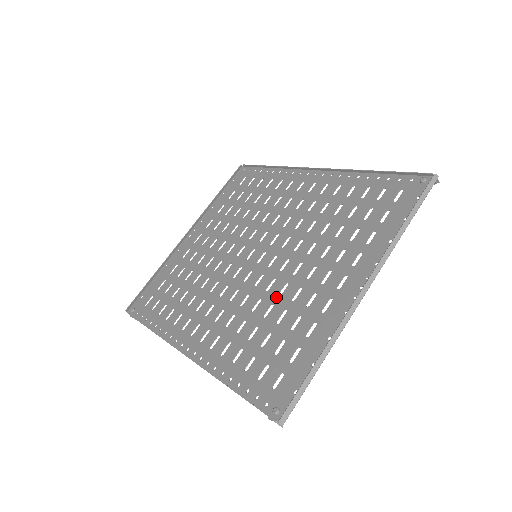
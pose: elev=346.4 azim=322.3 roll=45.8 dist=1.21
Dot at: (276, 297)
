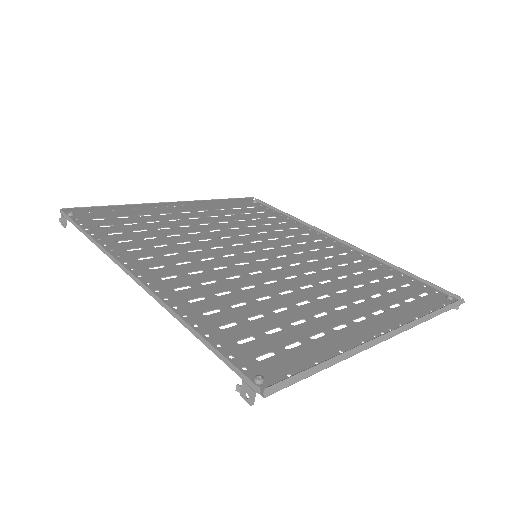
Dot at: (276, 293)
